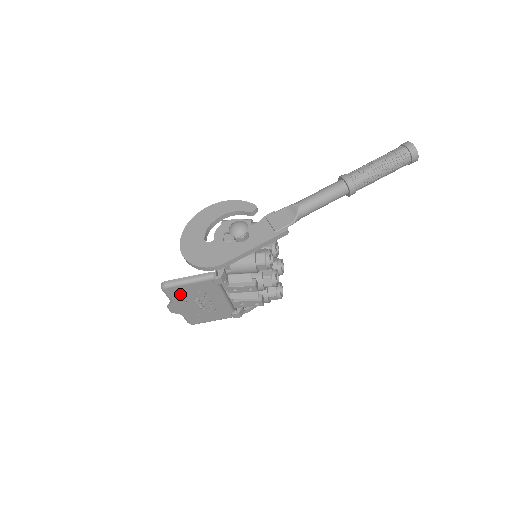
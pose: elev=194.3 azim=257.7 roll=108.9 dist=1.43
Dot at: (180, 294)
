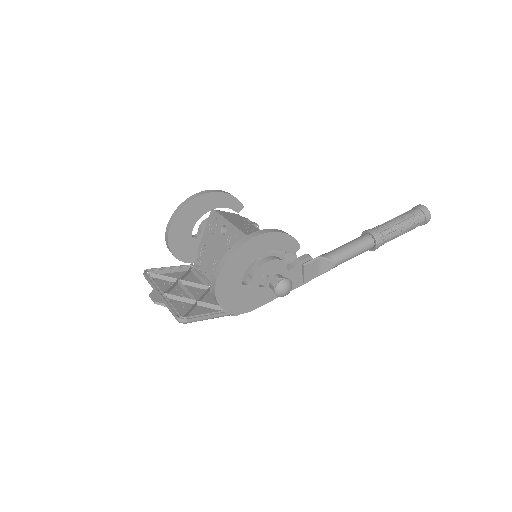
Dot at: occluded
